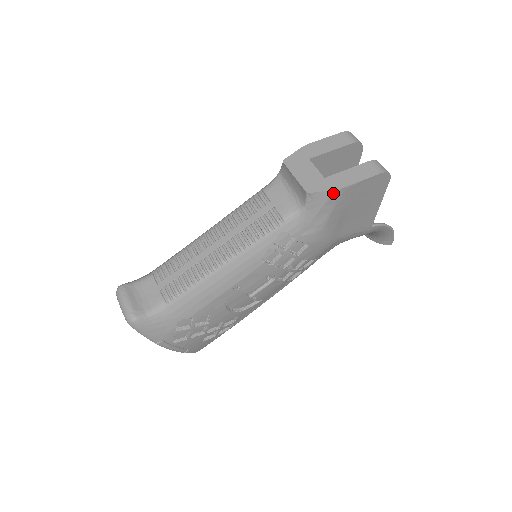
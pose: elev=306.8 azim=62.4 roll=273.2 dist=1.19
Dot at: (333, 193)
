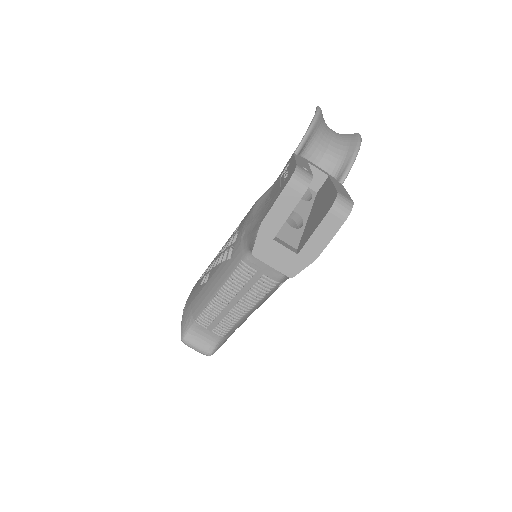
Dot at: occluded
